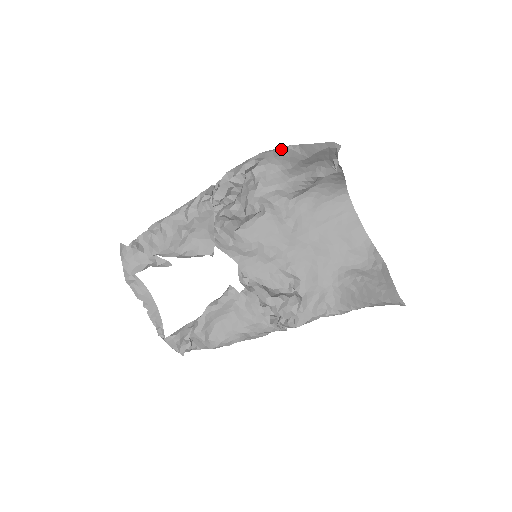
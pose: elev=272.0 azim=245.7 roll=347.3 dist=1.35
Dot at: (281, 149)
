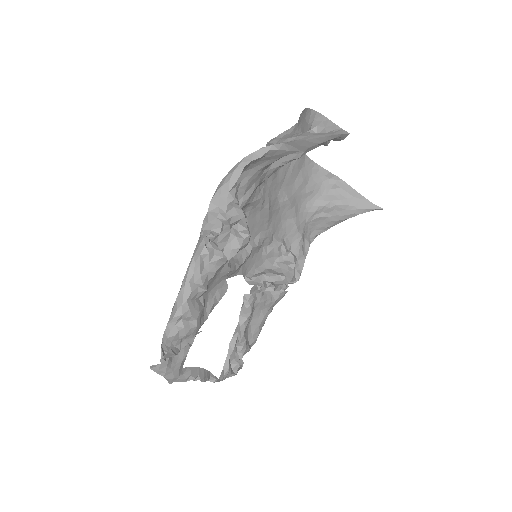
Dot at: (260, 154)
